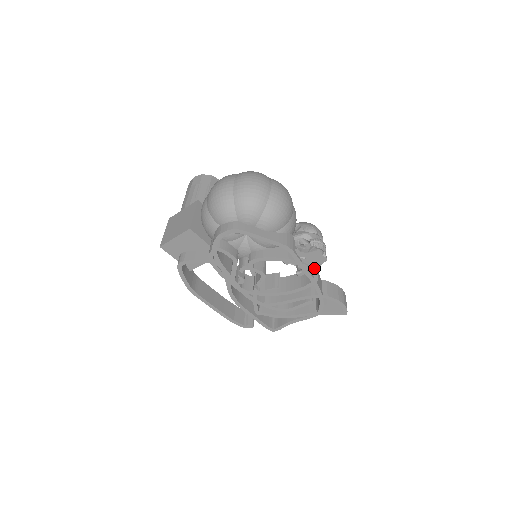
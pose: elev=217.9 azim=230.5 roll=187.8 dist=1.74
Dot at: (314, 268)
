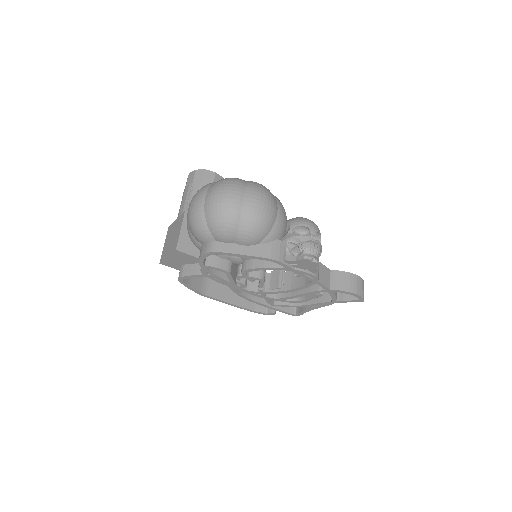
Dot at: (310, 271)
